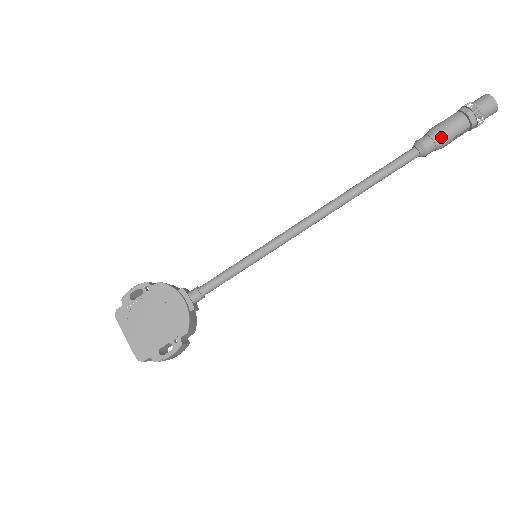
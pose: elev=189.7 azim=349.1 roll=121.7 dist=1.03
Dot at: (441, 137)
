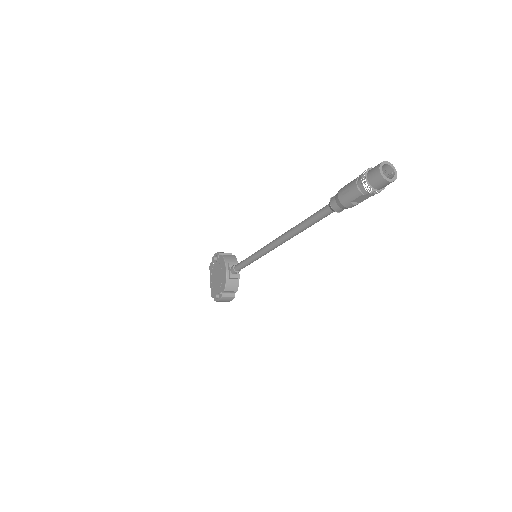
Dot at: (339, 200)
